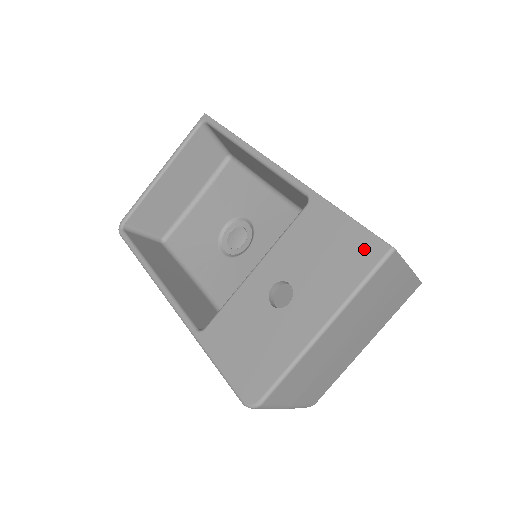
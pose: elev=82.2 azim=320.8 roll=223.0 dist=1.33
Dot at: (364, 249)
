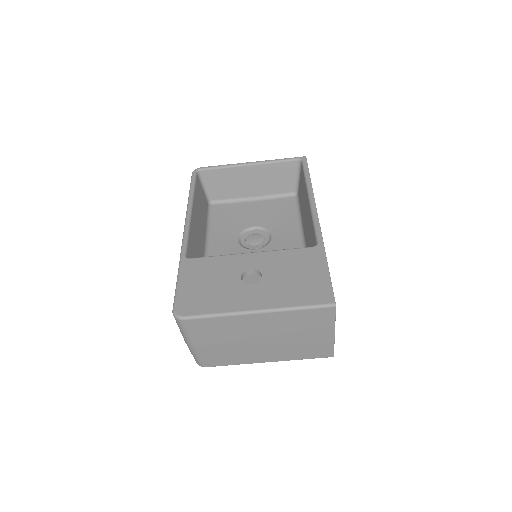
Dot at: (320, 292)
